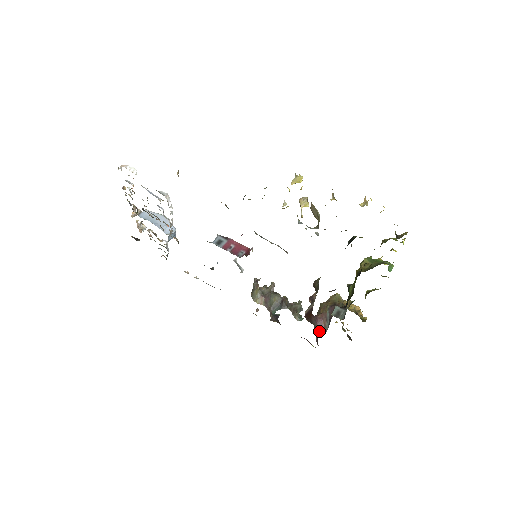
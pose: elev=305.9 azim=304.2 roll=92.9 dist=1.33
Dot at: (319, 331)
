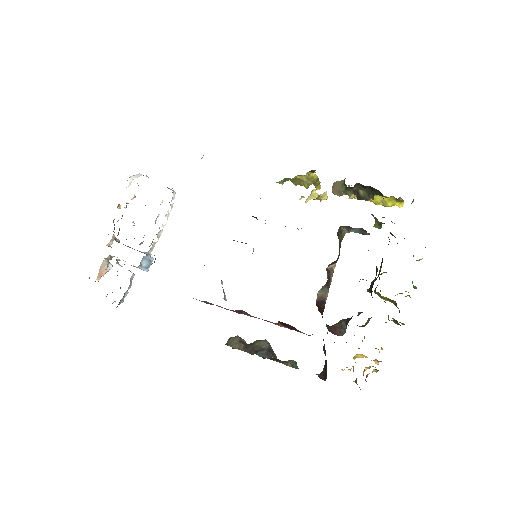
Dot at: (333, 333)
